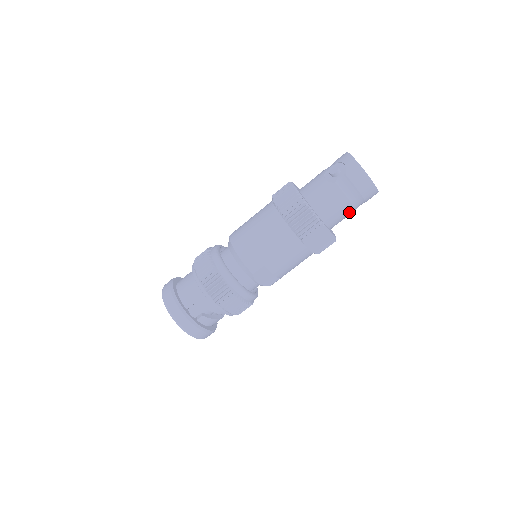
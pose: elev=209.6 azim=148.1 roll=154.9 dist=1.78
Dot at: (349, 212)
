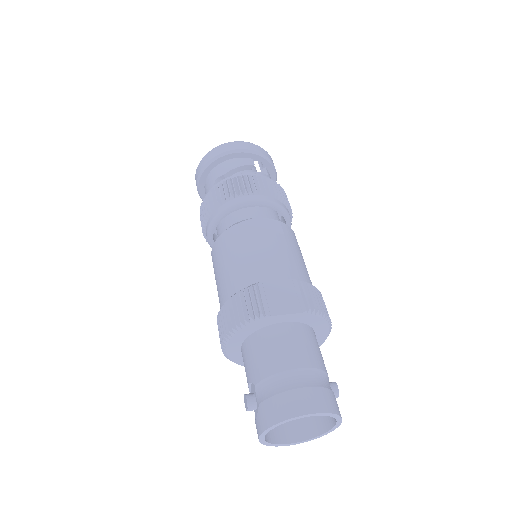
Dot at: occluded
